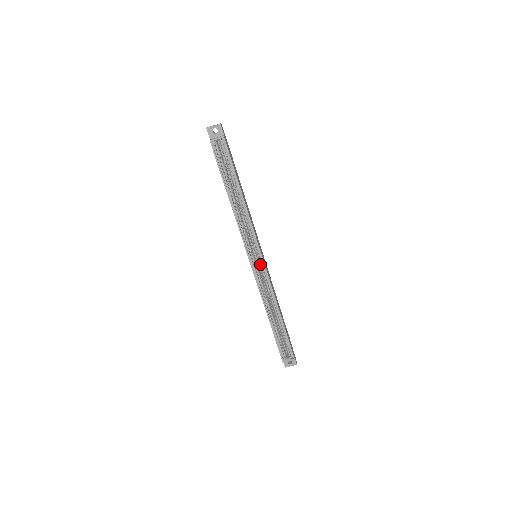
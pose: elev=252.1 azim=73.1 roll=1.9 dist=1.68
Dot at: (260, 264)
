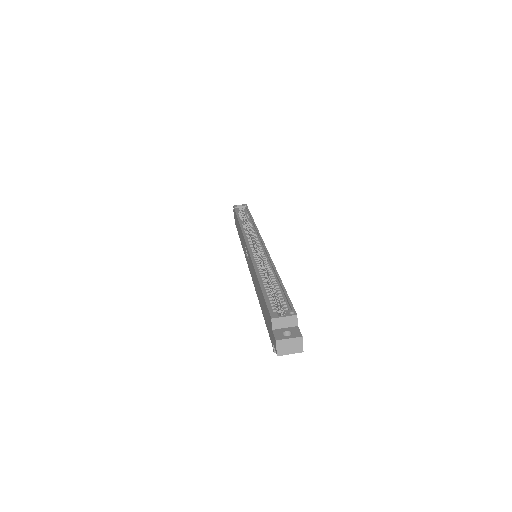
Dot at: (259, 247)
